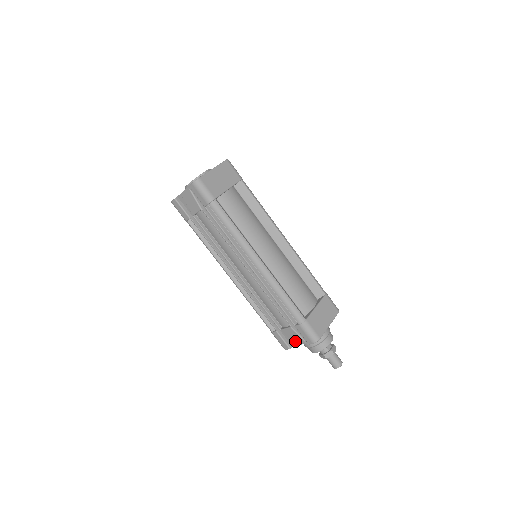
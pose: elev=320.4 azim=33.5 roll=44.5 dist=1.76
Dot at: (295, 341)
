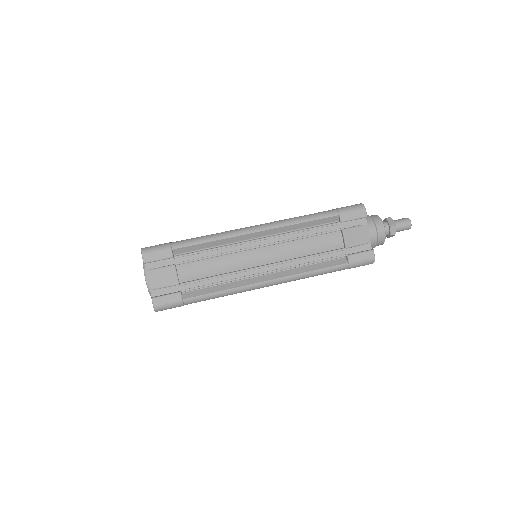
Dot at: (363, 239)
